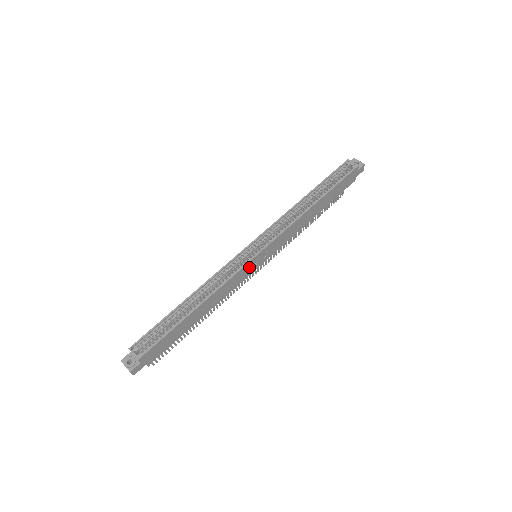
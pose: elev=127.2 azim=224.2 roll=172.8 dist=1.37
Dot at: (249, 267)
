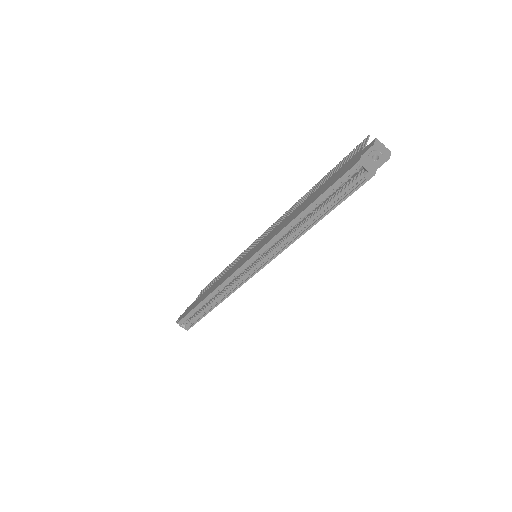
Dot at: occluded
